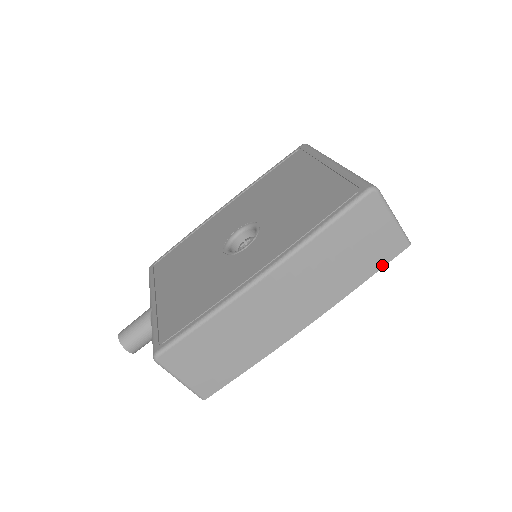
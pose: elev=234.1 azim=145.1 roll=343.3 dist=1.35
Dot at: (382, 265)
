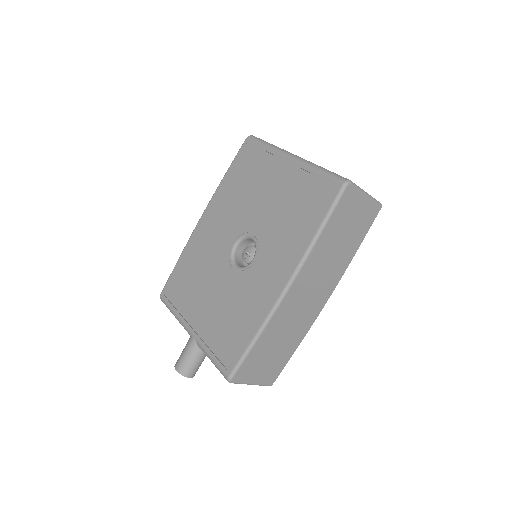
Dot at: (367, 231)
